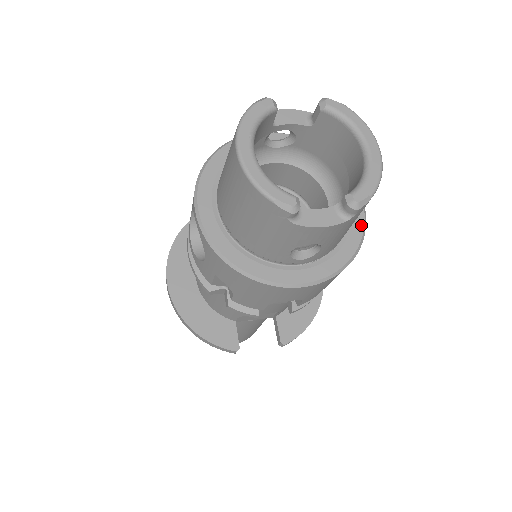
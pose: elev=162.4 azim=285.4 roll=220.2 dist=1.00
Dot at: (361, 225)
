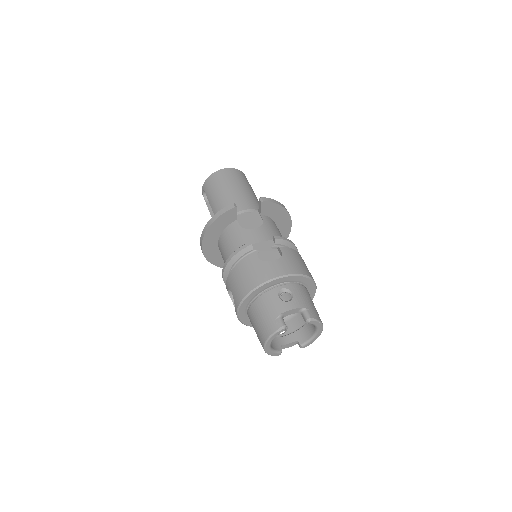
Dot at: occluded
